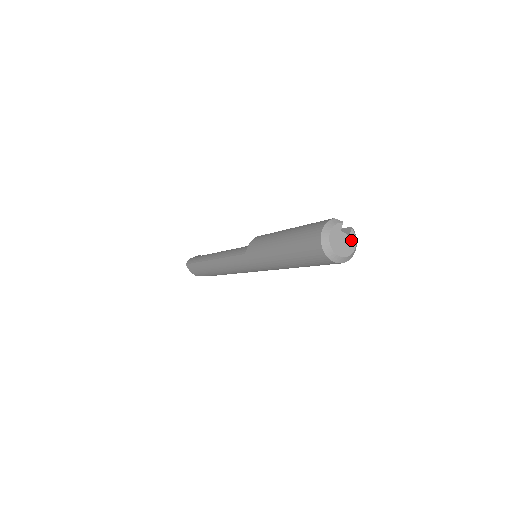
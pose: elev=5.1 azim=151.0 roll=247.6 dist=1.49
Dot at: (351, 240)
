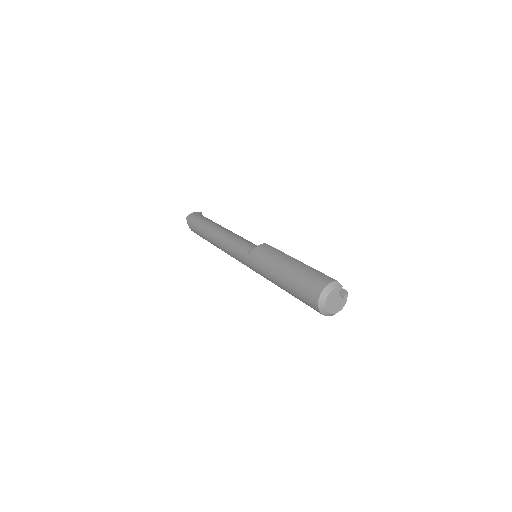
Dot at: (342, 301)
